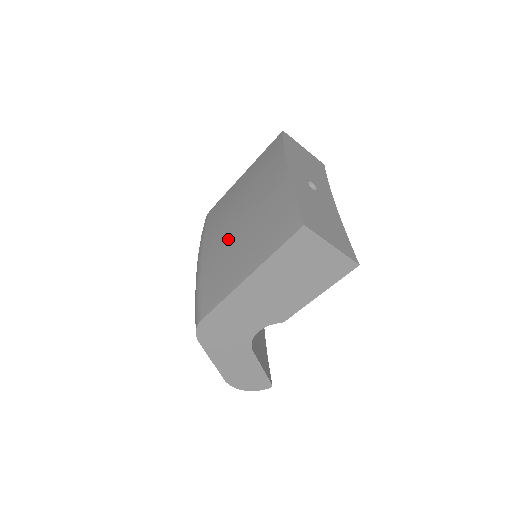
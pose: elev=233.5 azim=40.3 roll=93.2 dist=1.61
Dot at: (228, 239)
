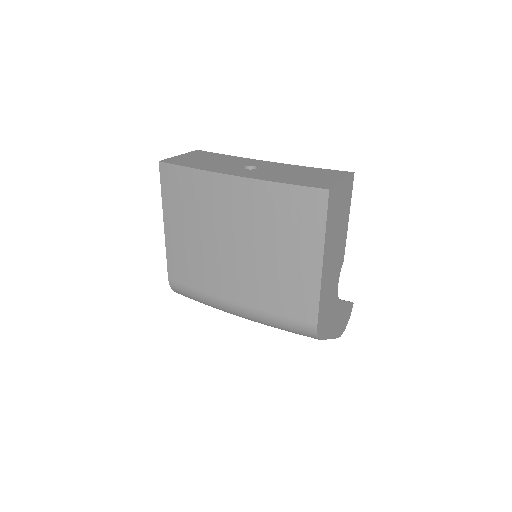
Dot at: (250, 268)
